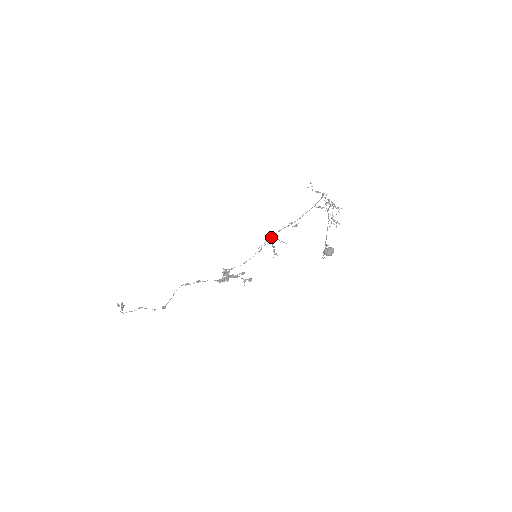
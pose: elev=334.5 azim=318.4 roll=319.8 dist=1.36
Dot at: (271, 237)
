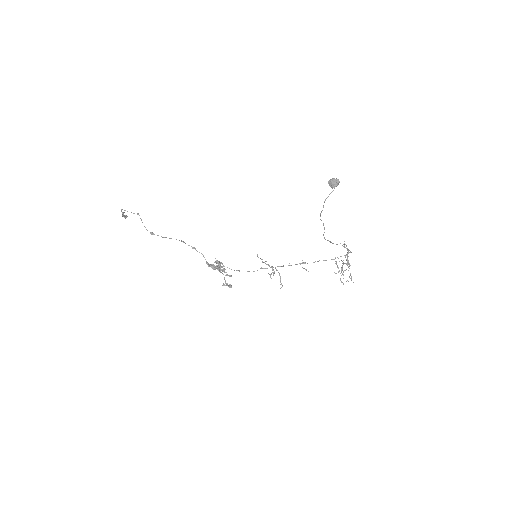
Dot at: (277, 270)
